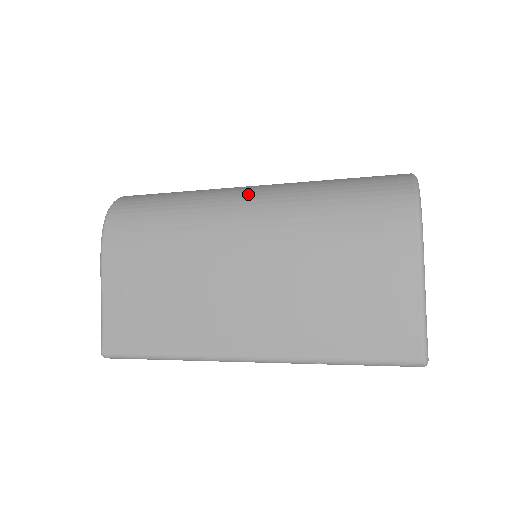
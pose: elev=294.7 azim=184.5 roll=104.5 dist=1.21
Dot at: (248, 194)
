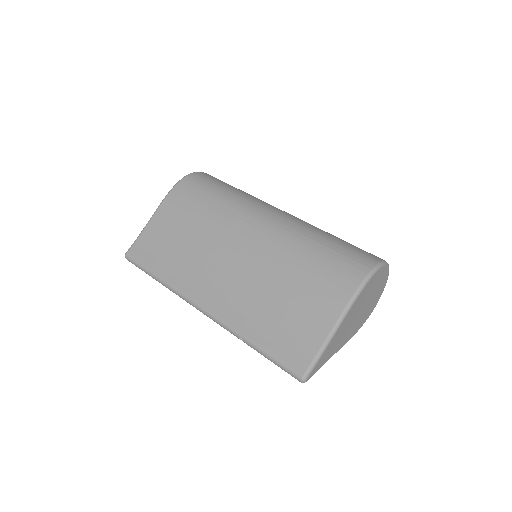
Dot at: (274, 211)
